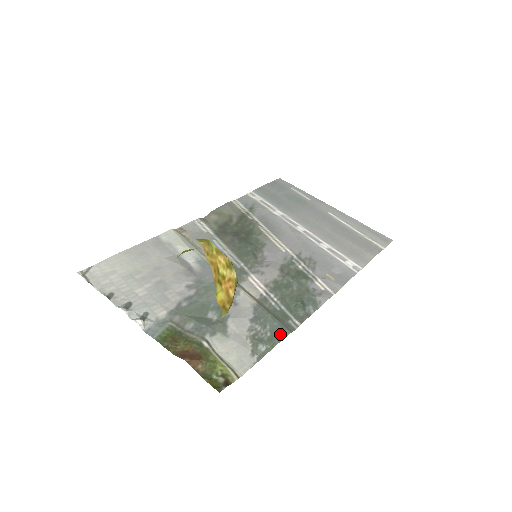
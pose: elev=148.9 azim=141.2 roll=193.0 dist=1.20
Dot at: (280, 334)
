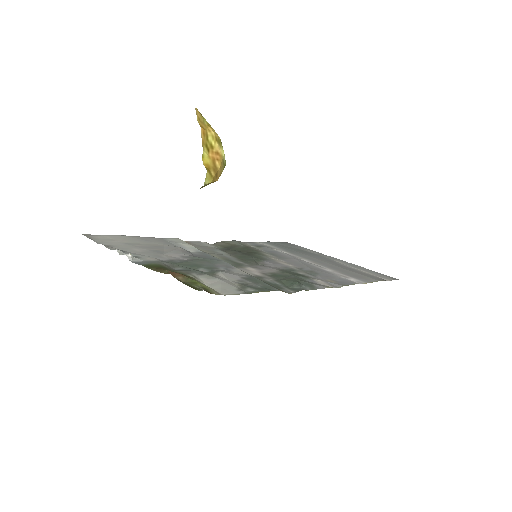
Dot at: (271, 289)
